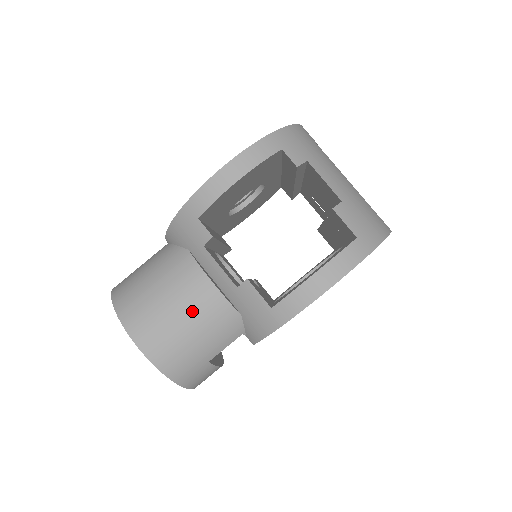
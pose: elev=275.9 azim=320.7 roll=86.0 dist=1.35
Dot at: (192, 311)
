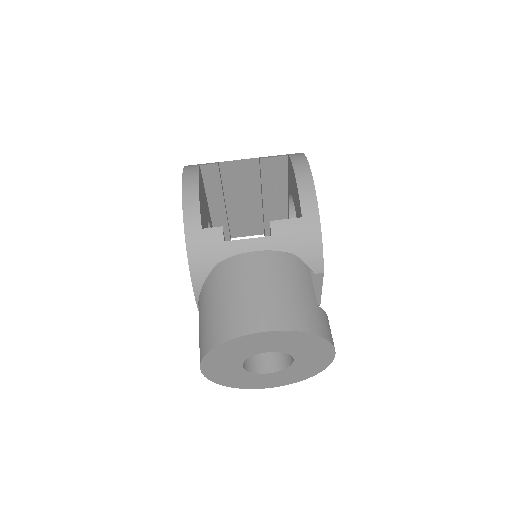
Dot at: (267, 276)
